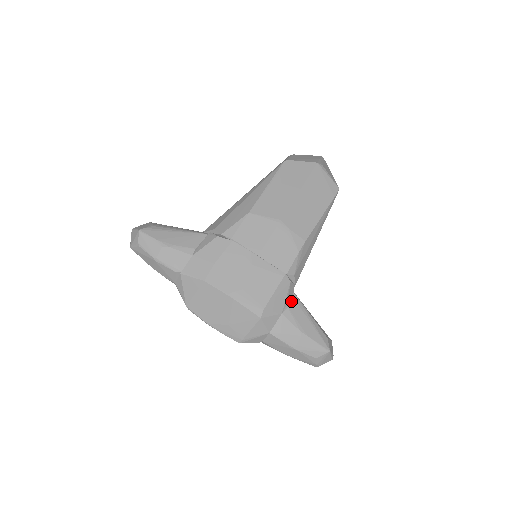
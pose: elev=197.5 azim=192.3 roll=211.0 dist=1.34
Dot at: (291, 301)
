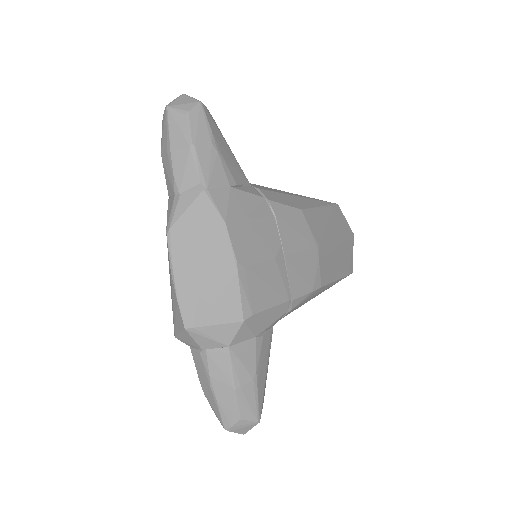
Dot at: (268, 332)
